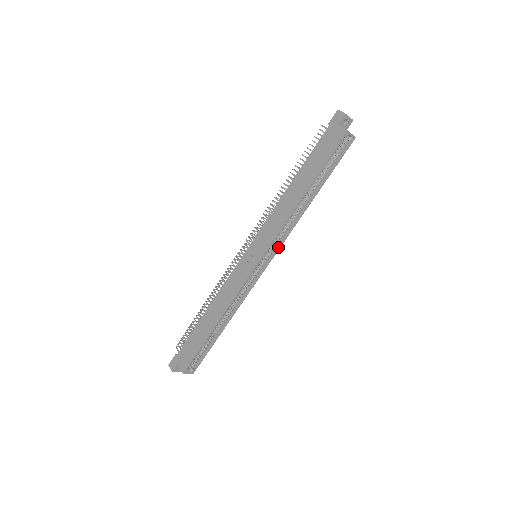
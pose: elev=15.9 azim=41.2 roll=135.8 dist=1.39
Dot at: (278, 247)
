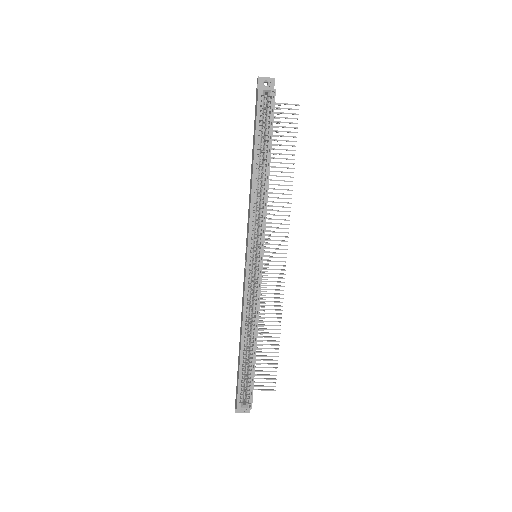
Dot at: (263, 235)
